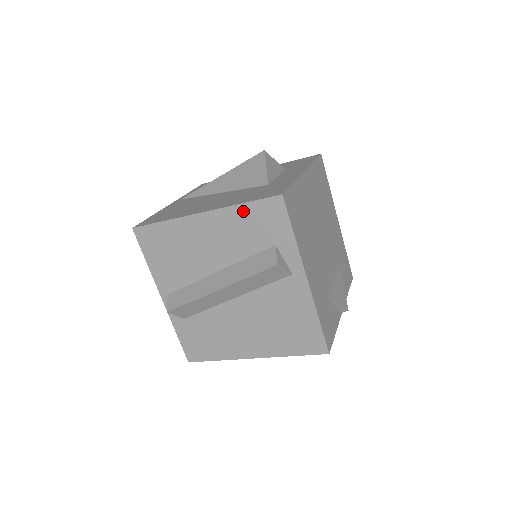
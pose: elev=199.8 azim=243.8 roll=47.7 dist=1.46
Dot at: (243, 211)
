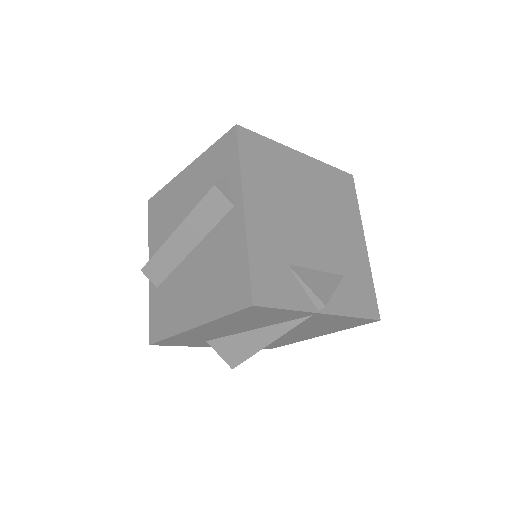
Dot at: (211, 153)
